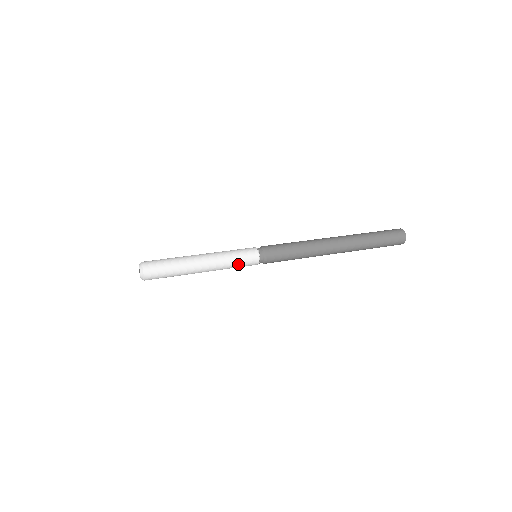
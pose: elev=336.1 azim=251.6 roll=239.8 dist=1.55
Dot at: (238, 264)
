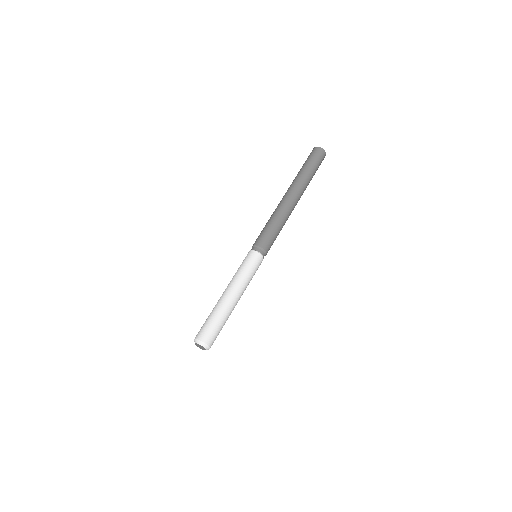
Dot at: (252, 271)
